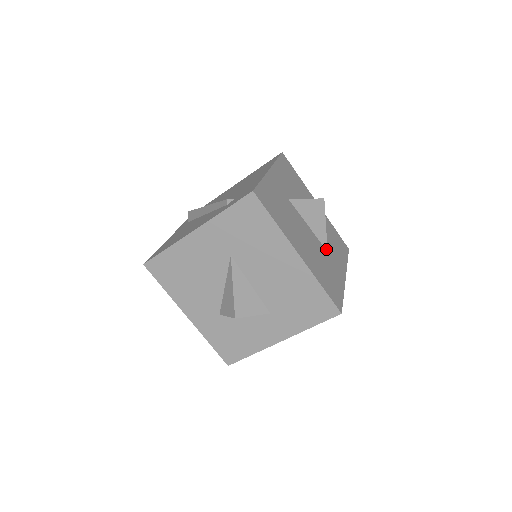
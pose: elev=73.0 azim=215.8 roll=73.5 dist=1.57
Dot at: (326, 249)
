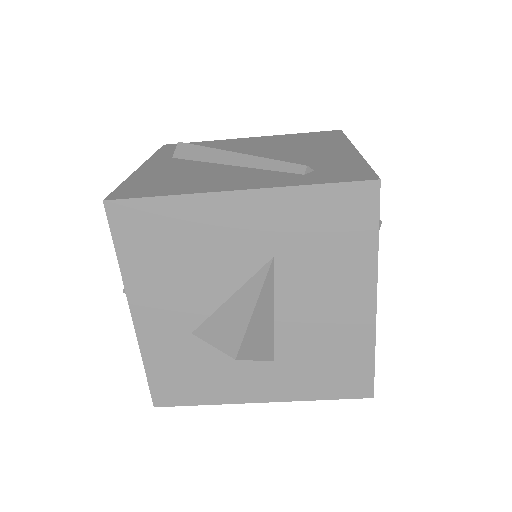
Dot at: occluded
